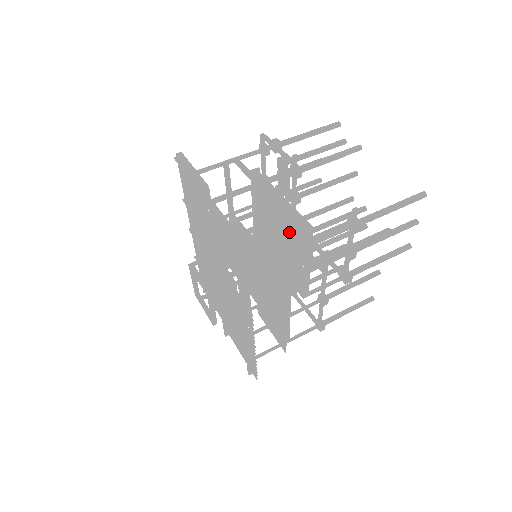
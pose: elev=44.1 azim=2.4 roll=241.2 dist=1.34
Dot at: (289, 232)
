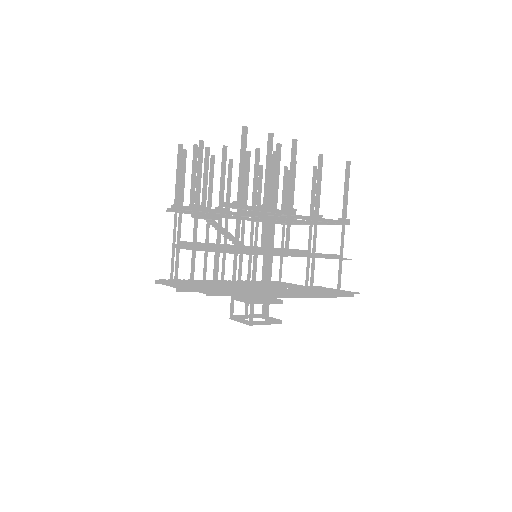
Dot at: occluded
